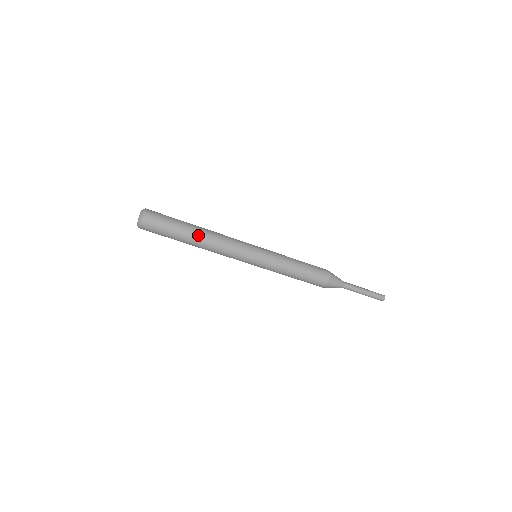
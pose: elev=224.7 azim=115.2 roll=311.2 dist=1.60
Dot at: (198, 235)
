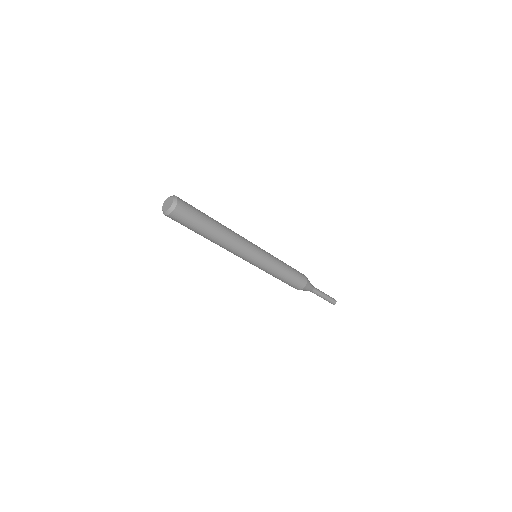
Dot at: (220, 228)
